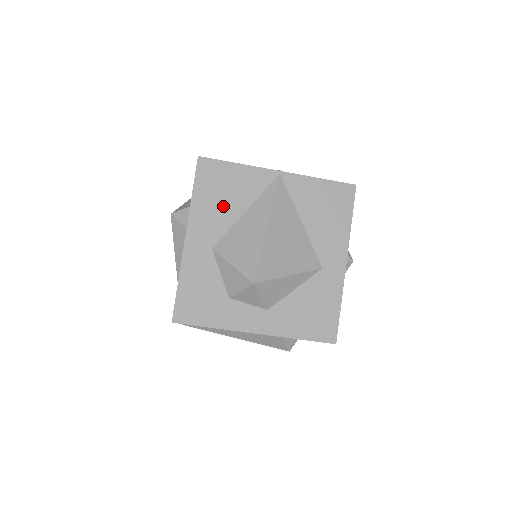
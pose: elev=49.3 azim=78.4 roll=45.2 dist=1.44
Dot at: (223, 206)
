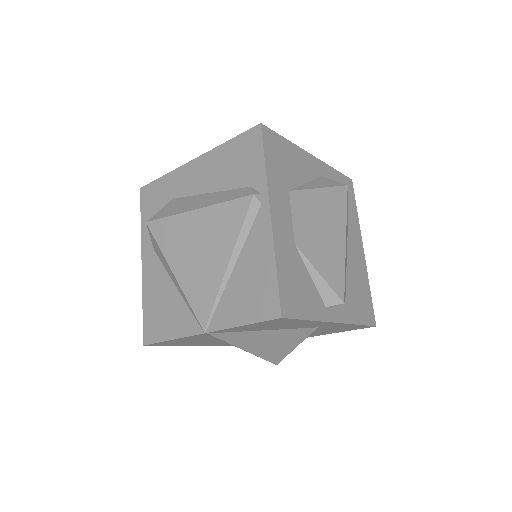
Dot at: (201, 342)
